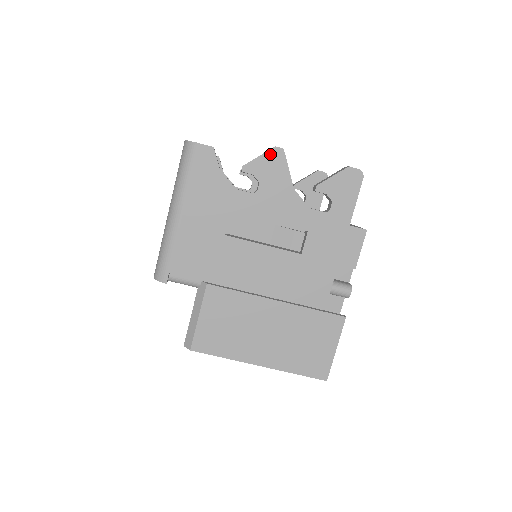
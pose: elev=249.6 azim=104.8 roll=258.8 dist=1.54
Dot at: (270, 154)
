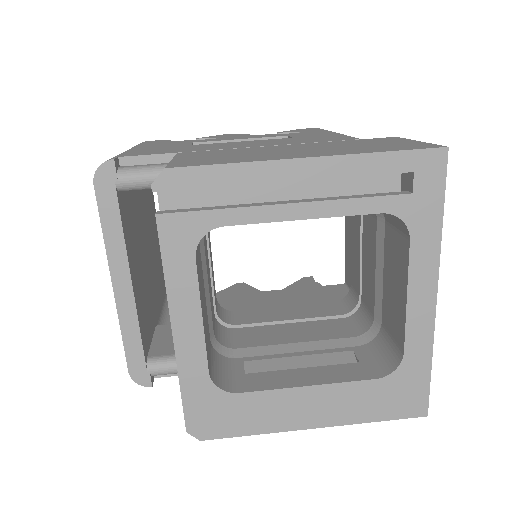
Dot at: (221, 135)
